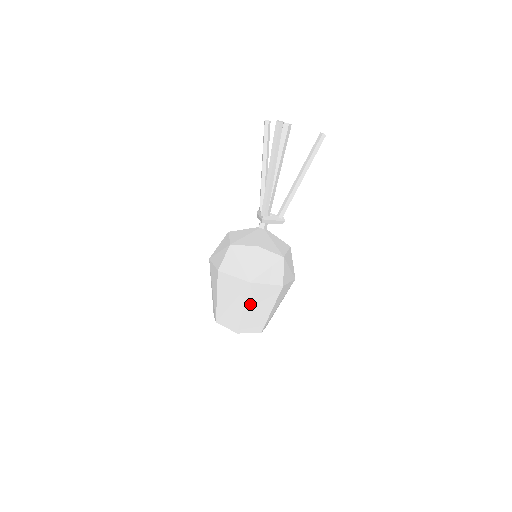
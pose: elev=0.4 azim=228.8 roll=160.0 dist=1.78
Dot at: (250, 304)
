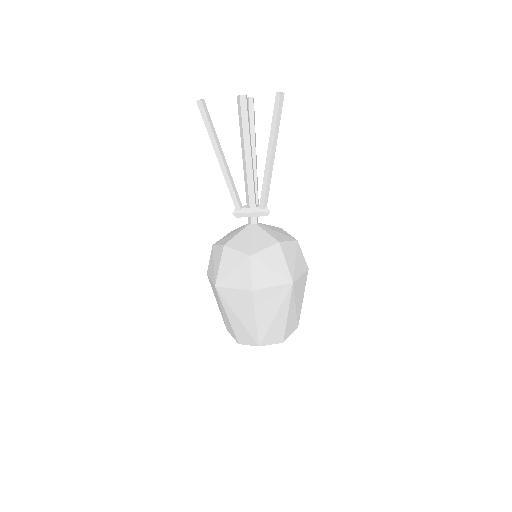
Dot at: (230, 311)
